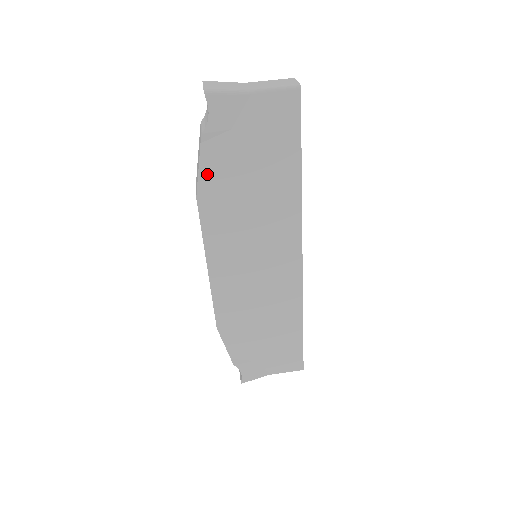
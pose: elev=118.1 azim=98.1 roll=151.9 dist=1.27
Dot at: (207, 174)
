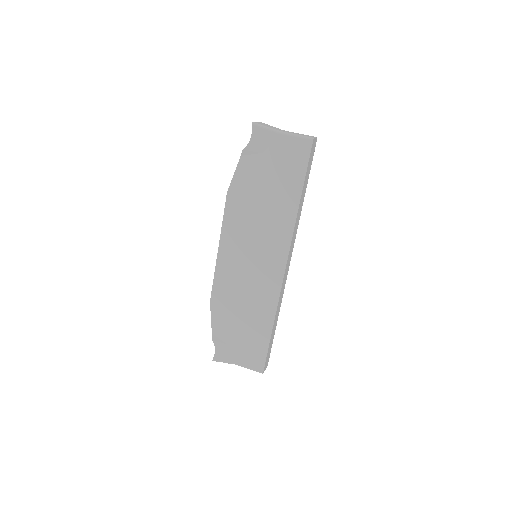
Dot at: (239, 178)
